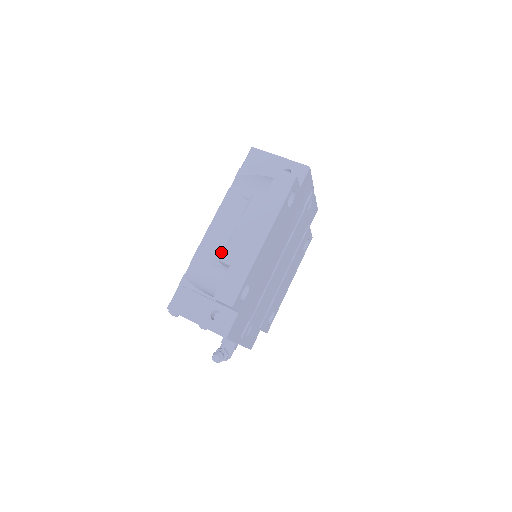
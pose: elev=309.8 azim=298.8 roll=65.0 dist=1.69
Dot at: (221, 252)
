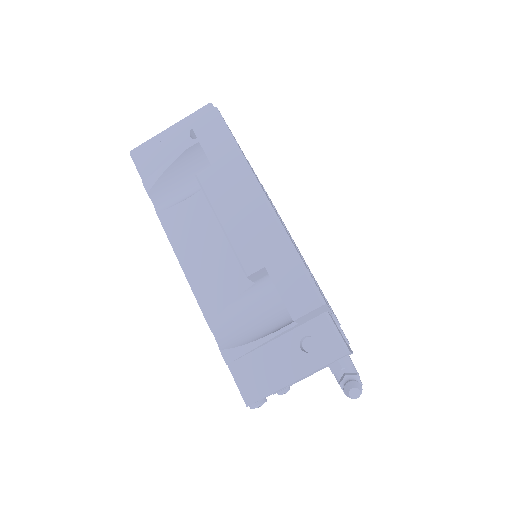
Dot at: (231, 275)
